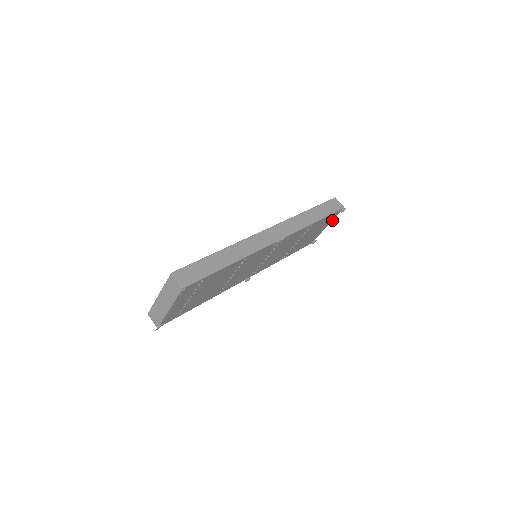
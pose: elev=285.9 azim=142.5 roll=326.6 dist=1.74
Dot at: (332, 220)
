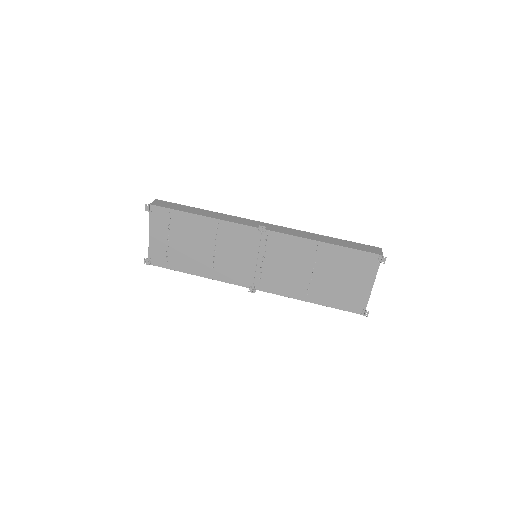
Dot at: (375, 276)
